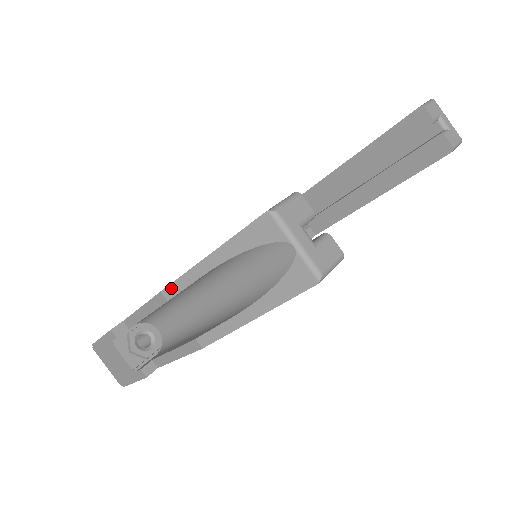
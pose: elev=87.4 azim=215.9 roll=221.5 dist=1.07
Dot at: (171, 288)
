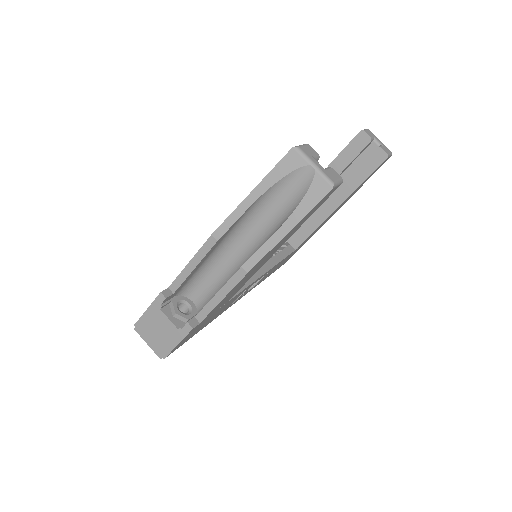
Dot at: (221, 229)
